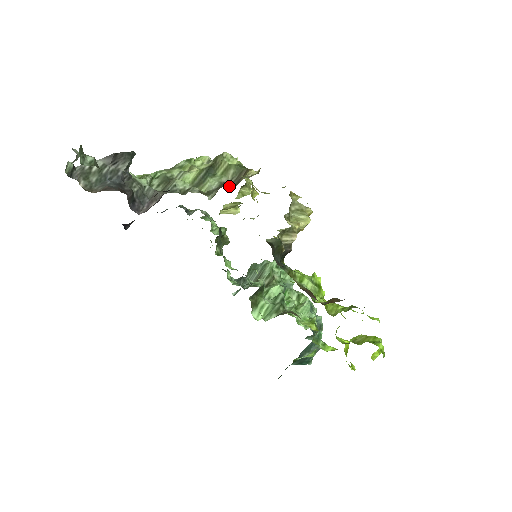
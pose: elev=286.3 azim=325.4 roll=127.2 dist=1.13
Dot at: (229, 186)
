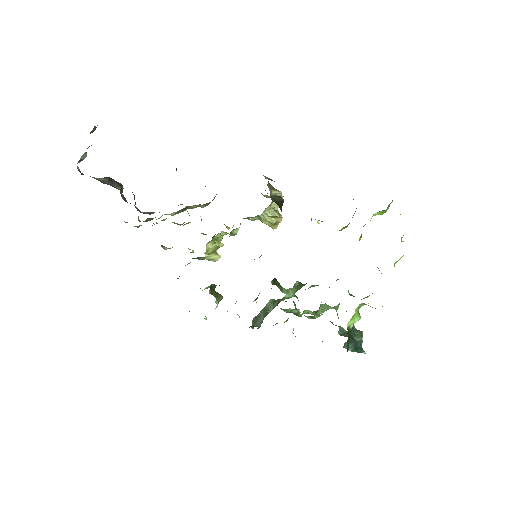
Dot at: occluded
